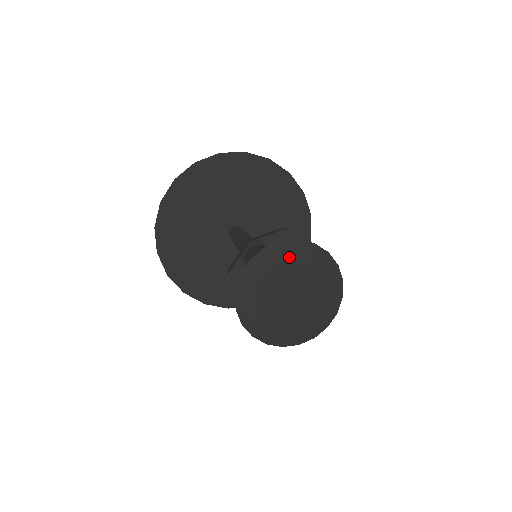
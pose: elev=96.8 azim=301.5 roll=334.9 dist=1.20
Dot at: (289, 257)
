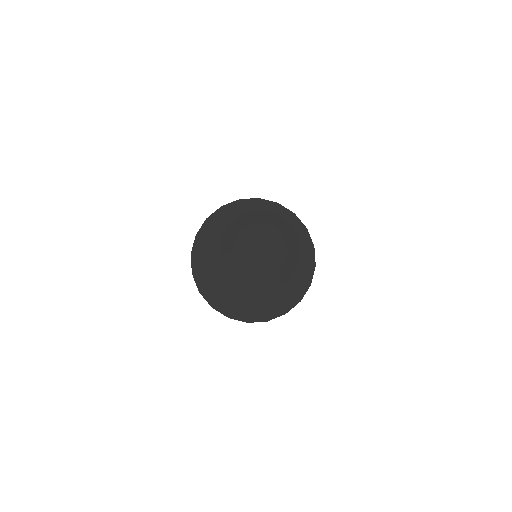
Dot at: (282, 230)
